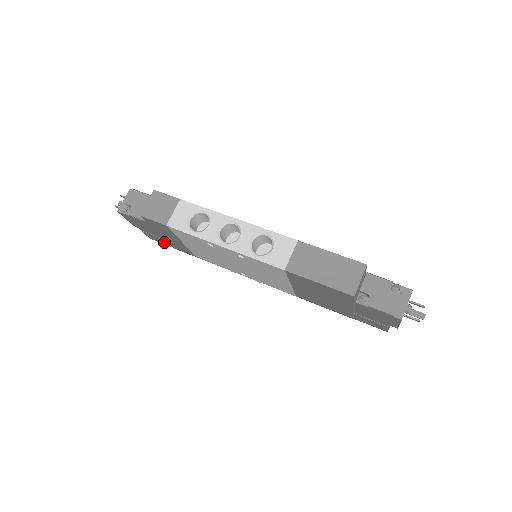
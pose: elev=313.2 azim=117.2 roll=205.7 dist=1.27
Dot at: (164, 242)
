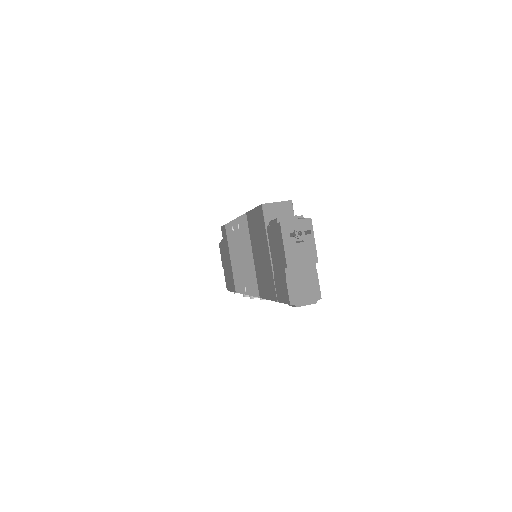
Dot at: (229, 284)
